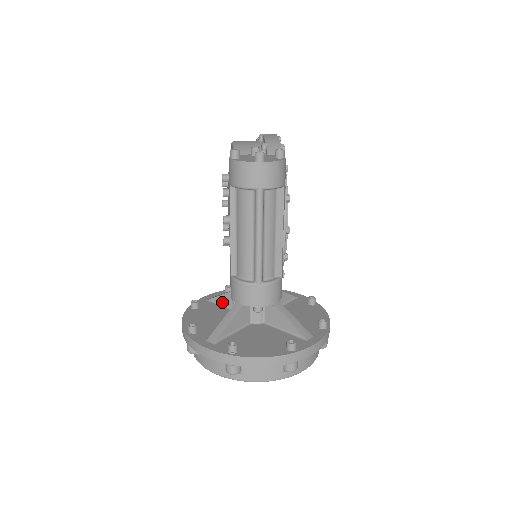
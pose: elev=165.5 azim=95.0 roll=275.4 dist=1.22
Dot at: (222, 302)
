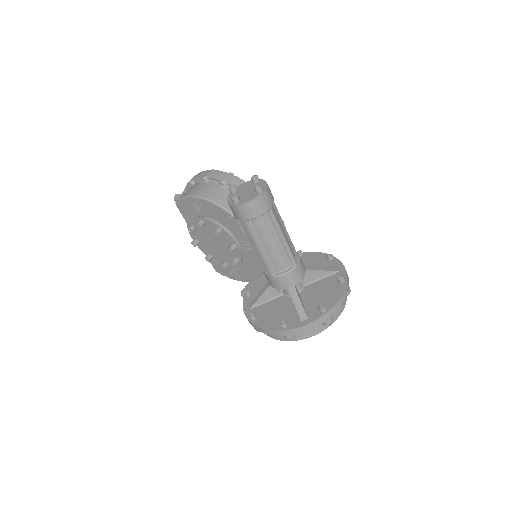
Dot at: (263, 300)
